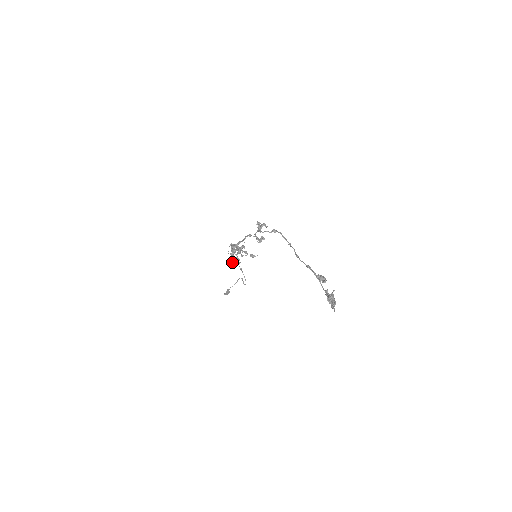
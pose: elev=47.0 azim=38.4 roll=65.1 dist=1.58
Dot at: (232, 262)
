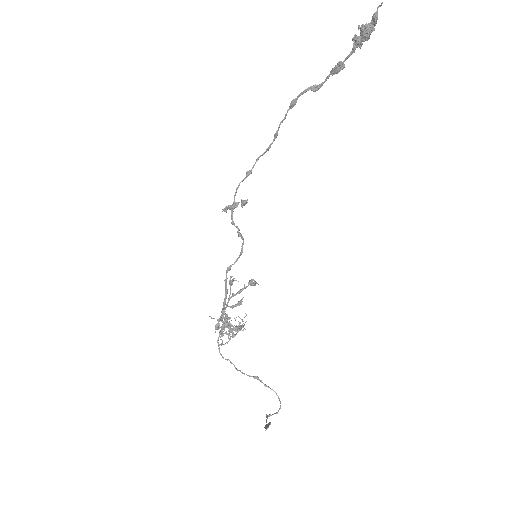
Dot at: (235, 331)
